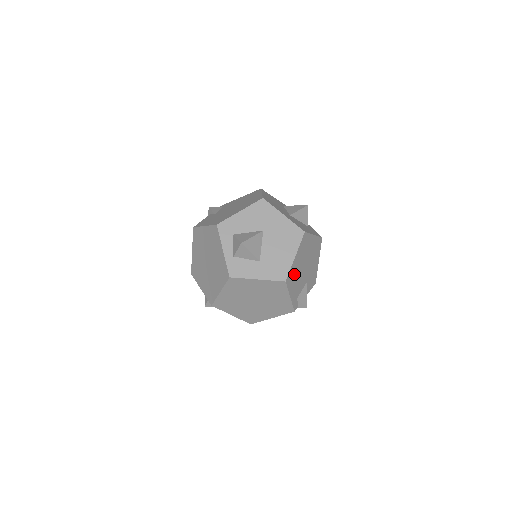
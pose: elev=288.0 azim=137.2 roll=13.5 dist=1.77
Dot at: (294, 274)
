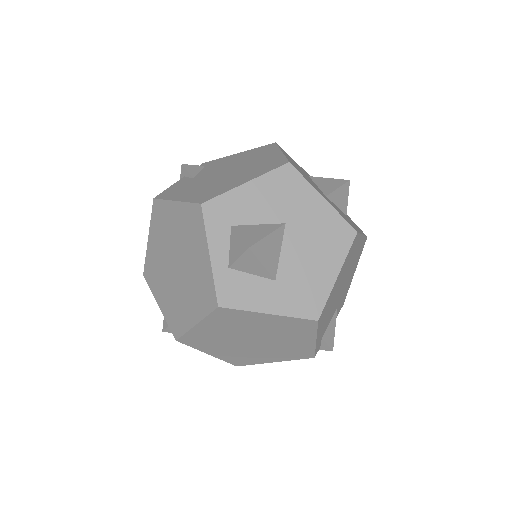
Dot at: (329, 304)
